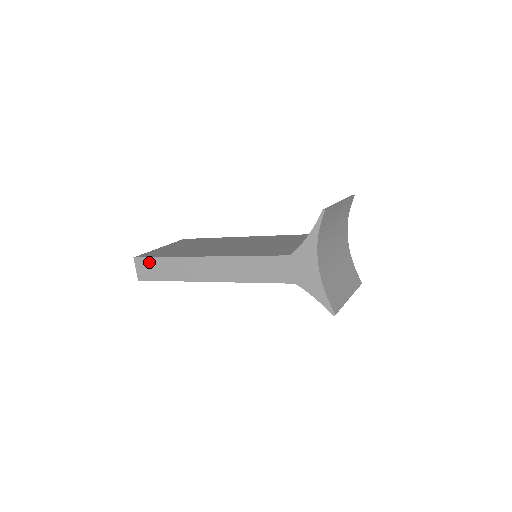
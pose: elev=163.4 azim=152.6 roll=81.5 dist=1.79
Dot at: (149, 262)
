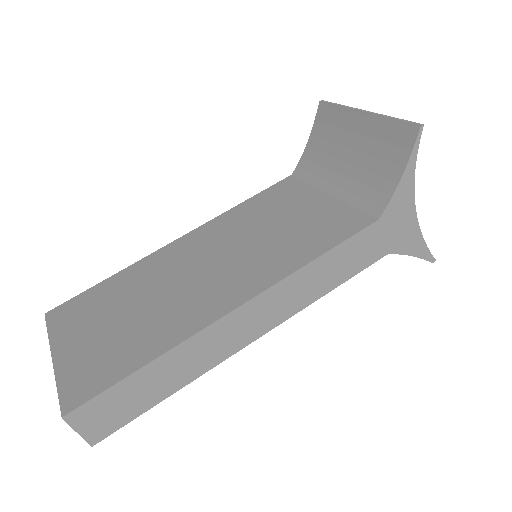
Dot at: (110, 398)
